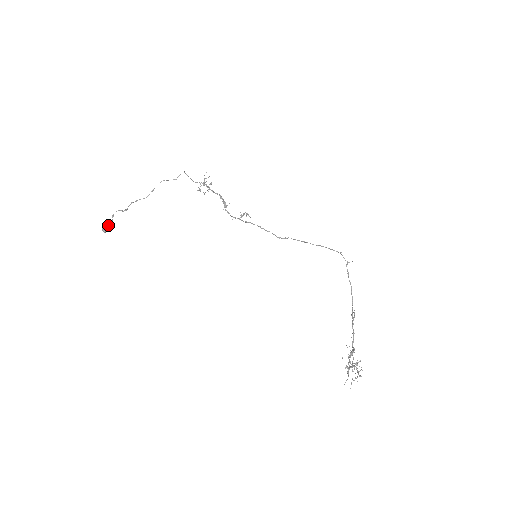
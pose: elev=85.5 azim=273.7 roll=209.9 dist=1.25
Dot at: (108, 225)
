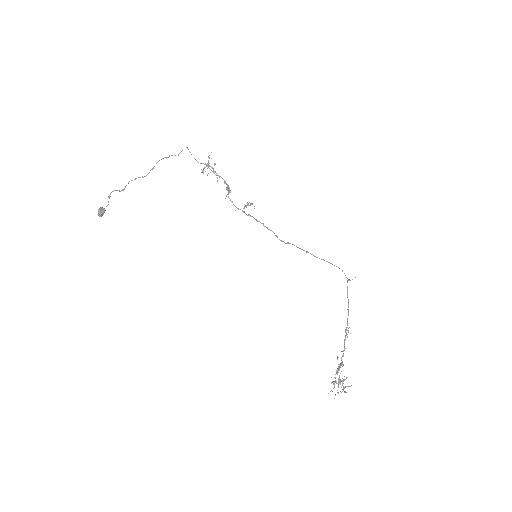
Dot at: (104, 209)
